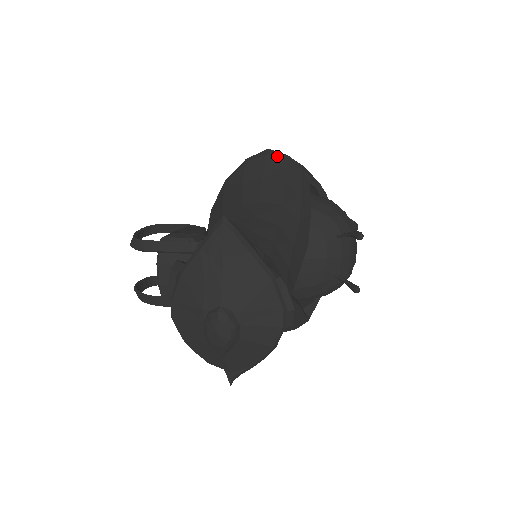
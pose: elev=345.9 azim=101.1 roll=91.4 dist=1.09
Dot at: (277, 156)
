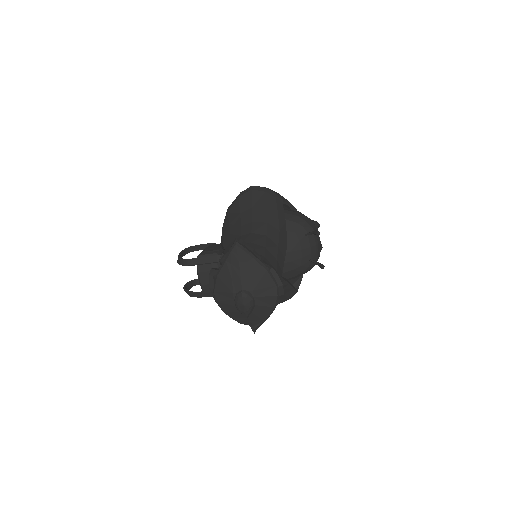
Dot at: (258, 190)
